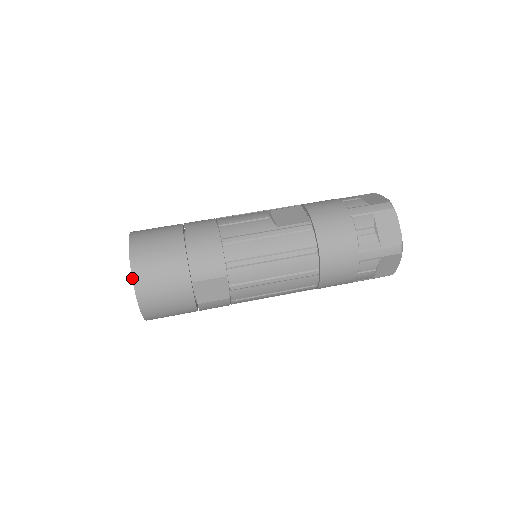
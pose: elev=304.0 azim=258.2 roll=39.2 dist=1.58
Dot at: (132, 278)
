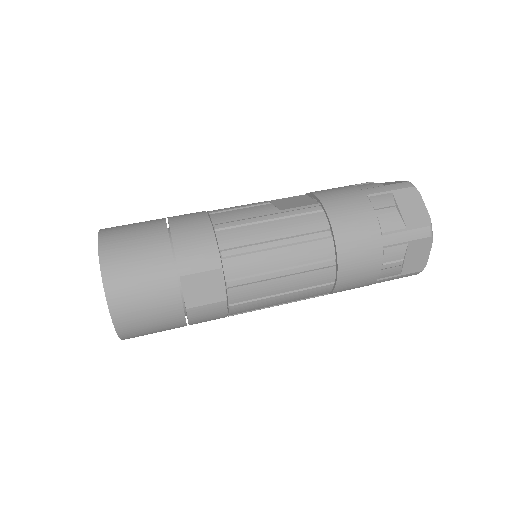
Dot at: (101, 273)
